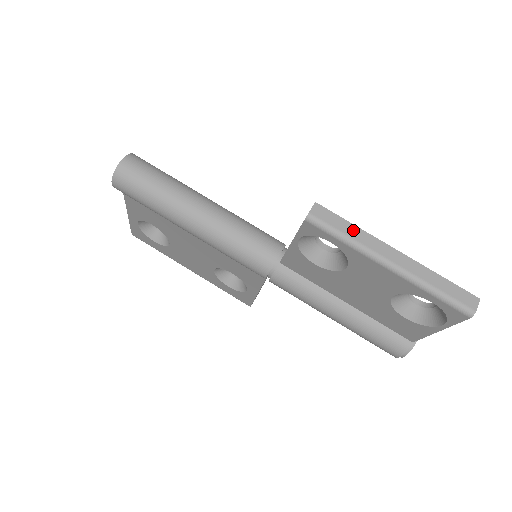
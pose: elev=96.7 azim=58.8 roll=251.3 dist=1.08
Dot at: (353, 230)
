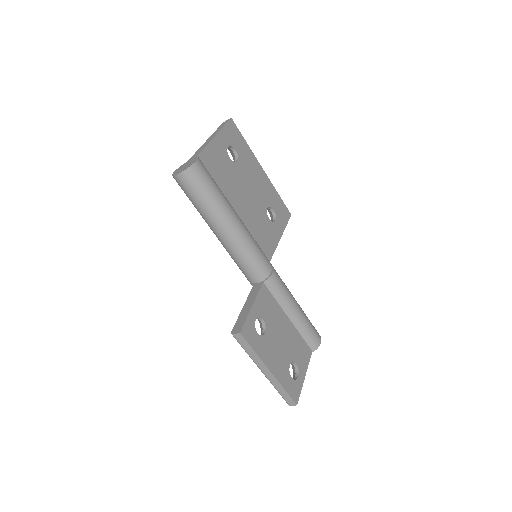
Dot at: (252, 353)
